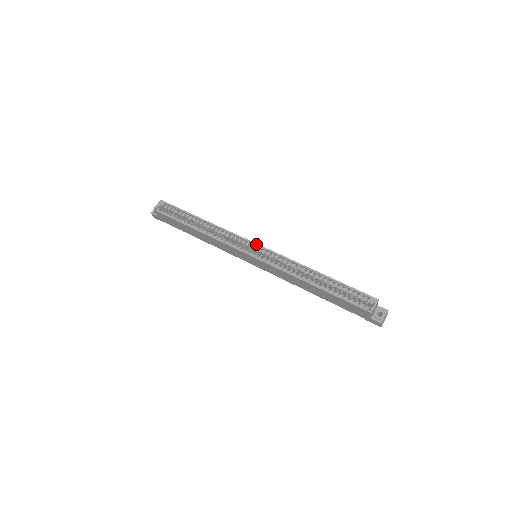
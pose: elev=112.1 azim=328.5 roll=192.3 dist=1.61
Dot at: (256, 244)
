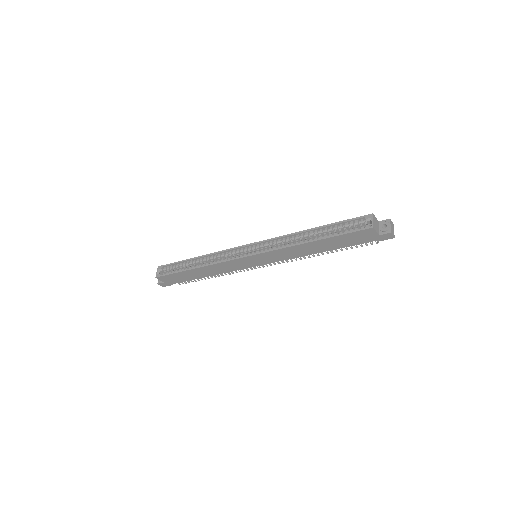
Dot at: (248, 245)
